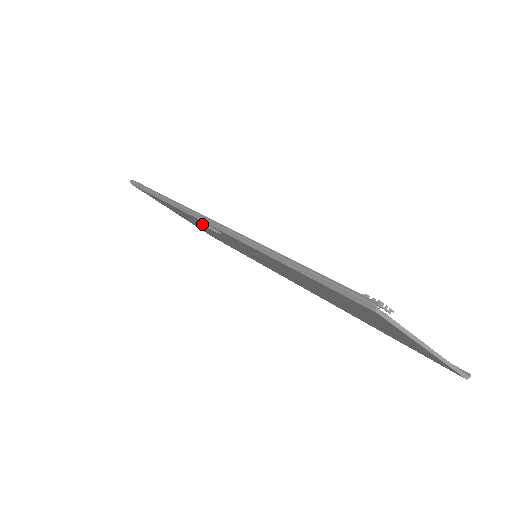
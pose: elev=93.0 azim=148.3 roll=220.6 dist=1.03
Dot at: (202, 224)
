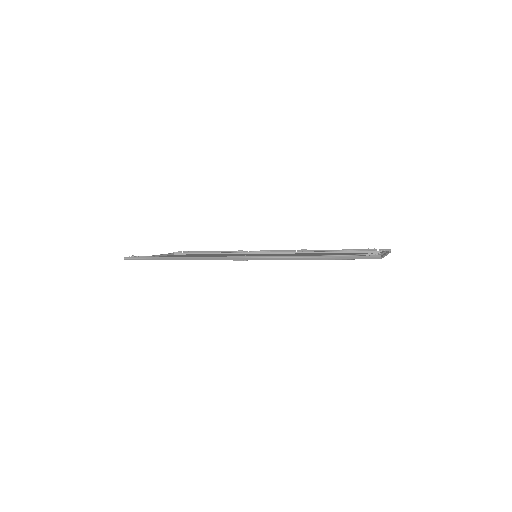
Dot at: occluded
